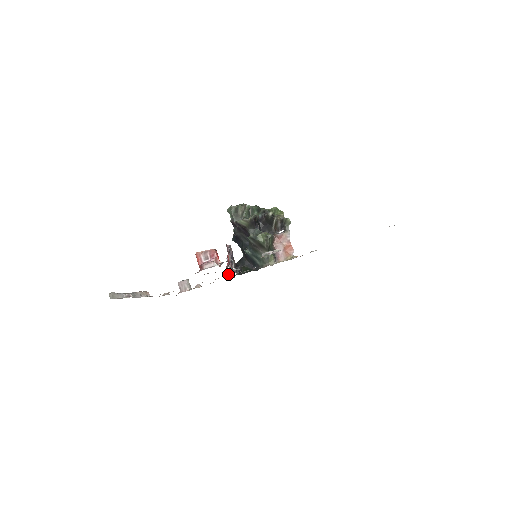
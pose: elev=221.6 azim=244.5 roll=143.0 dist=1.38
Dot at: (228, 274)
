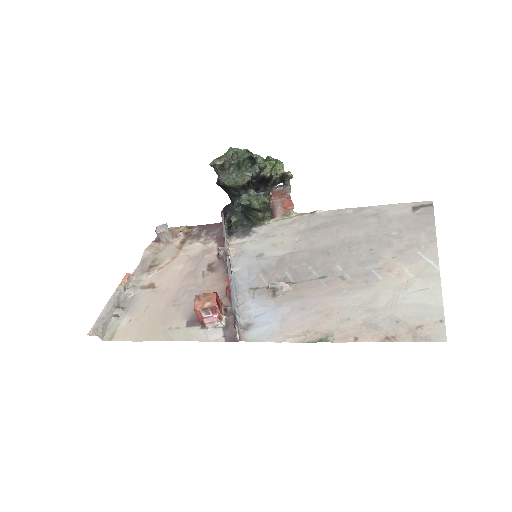
Dot at: (221, 257)
